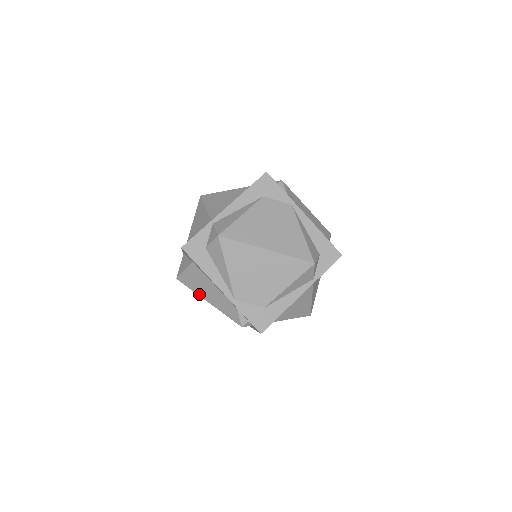
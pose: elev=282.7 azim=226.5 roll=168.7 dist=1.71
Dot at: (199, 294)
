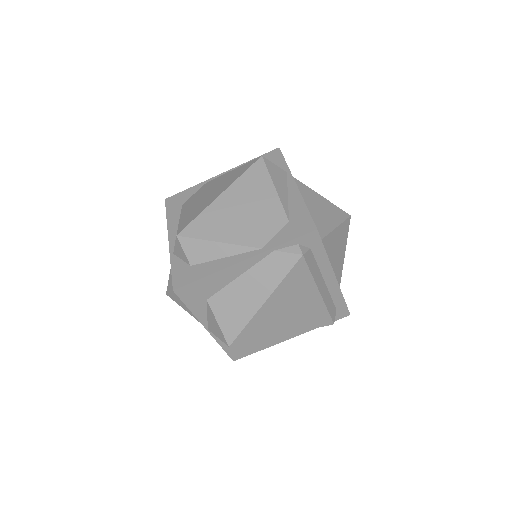
Dot at: (252, 314)
